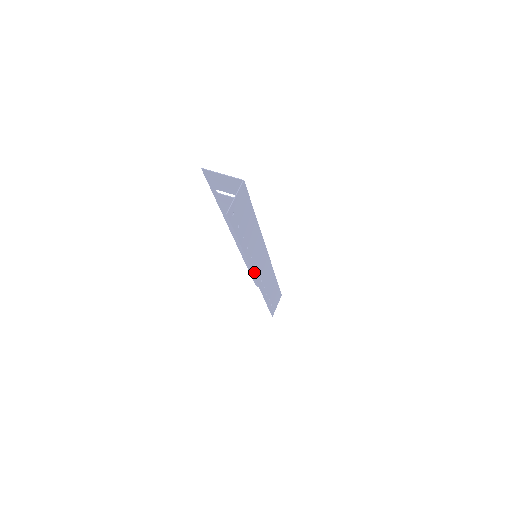
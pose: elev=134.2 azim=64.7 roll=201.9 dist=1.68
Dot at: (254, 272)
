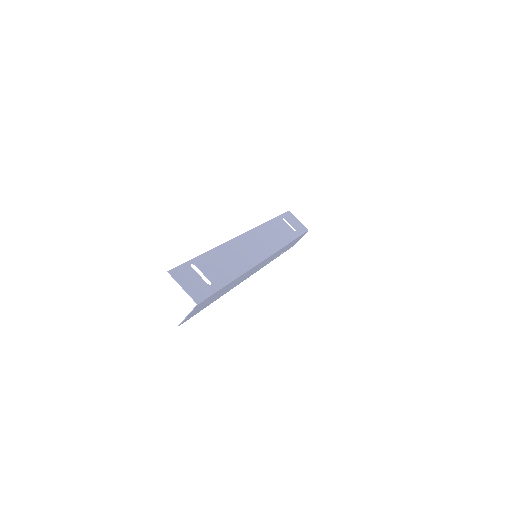
Dot at: (245, 279)
